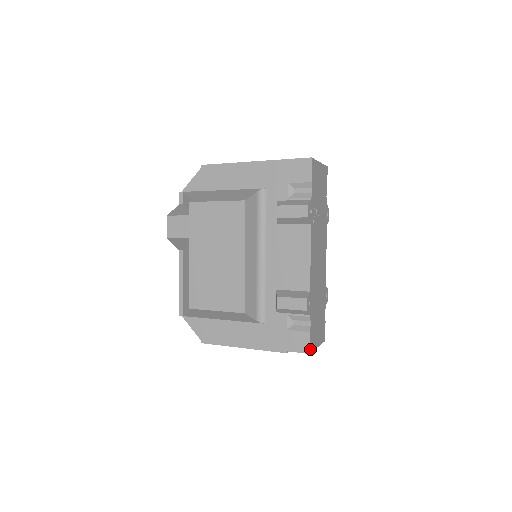
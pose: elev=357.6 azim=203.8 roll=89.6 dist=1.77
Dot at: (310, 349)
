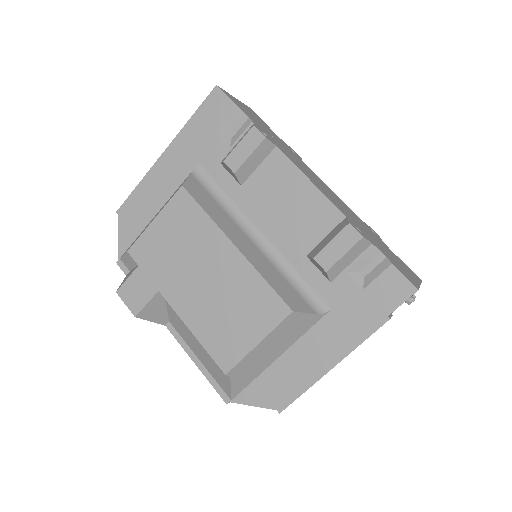
Dot at: (413, 285)
